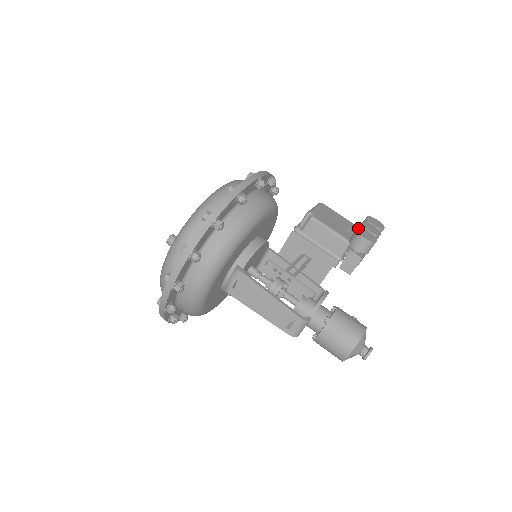
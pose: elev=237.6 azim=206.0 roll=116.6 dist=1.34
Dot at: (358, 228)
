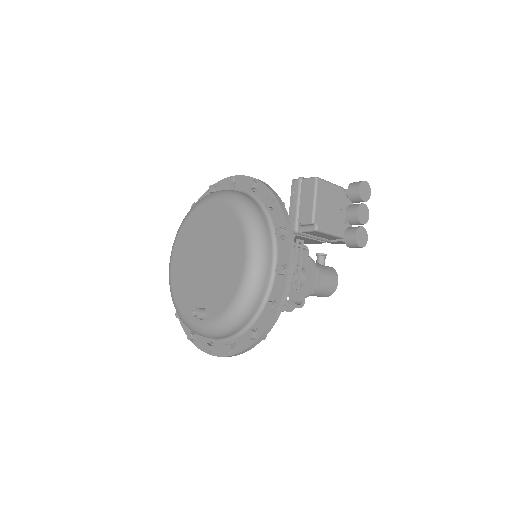
Dot at: (356, 234)
